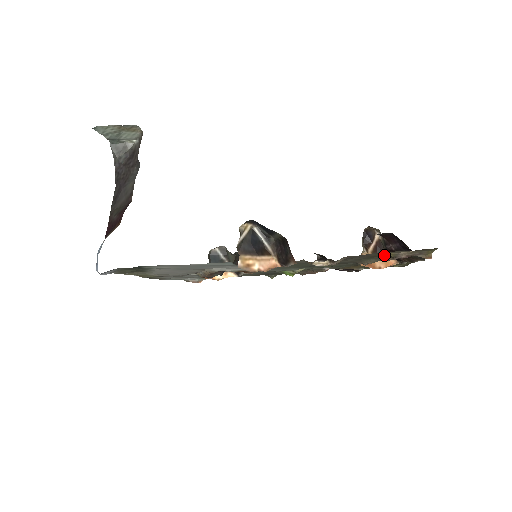
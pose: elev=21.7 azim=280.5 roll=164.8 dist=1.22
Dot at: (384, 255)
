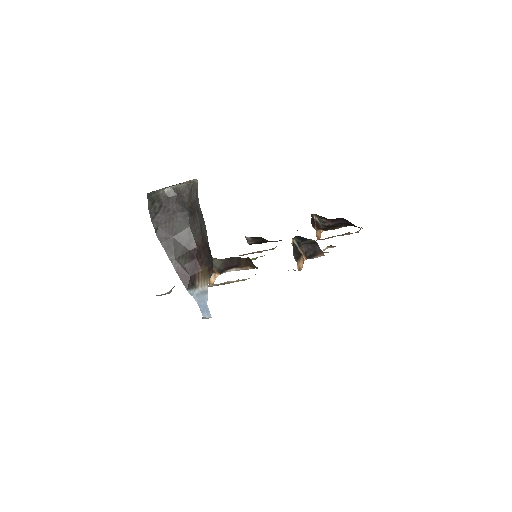
Dot at: (348, 233)
